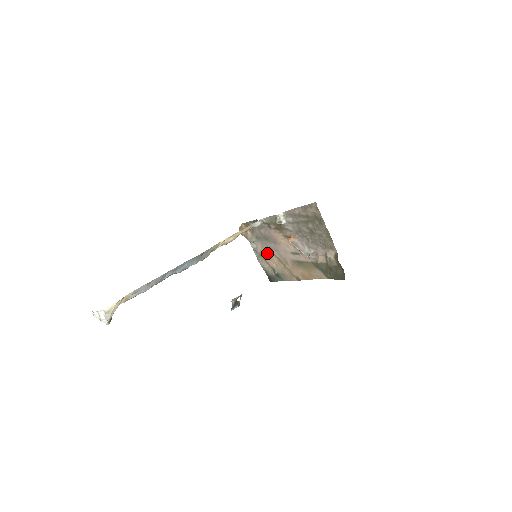
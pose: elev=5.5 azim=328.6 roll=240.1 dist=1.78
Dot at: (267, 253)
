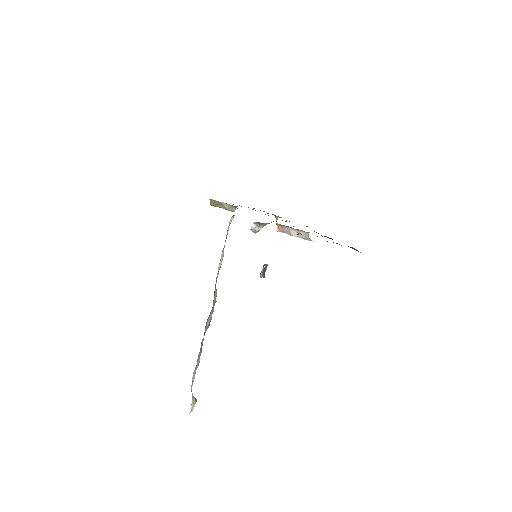
Dot at: occluded
